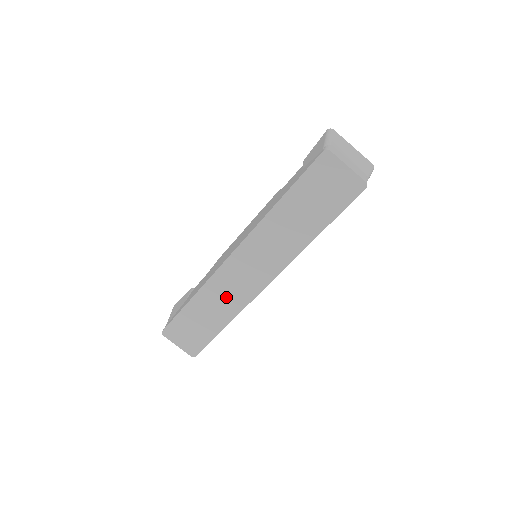
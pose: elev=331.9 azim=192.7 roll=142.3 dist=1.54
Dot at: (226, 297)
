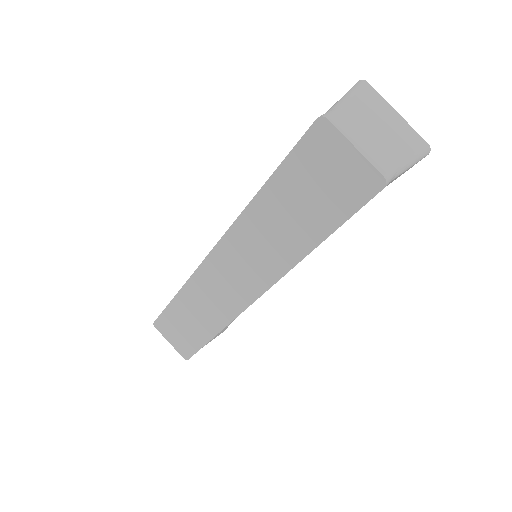
Dot at: (211, 303)
